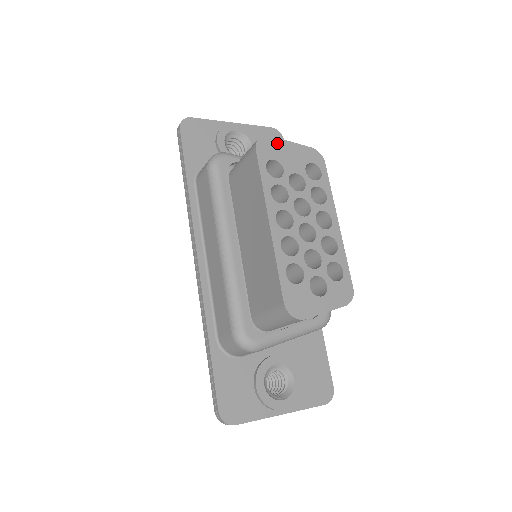
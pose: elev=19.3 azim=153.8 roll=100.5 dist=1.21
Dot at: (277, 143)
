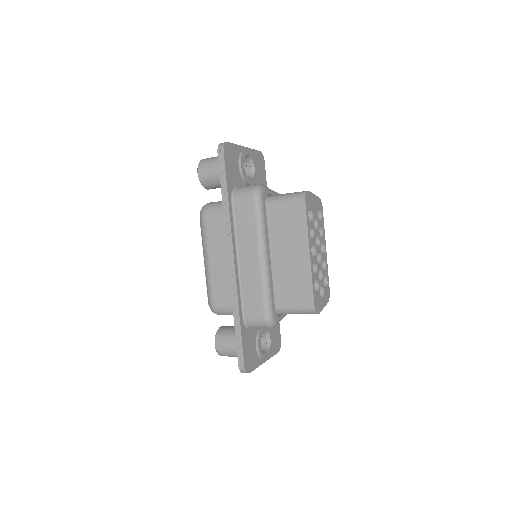
Dot at: (311, 196)
